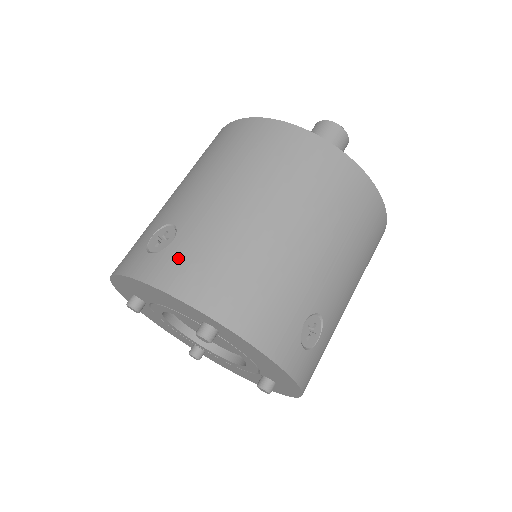
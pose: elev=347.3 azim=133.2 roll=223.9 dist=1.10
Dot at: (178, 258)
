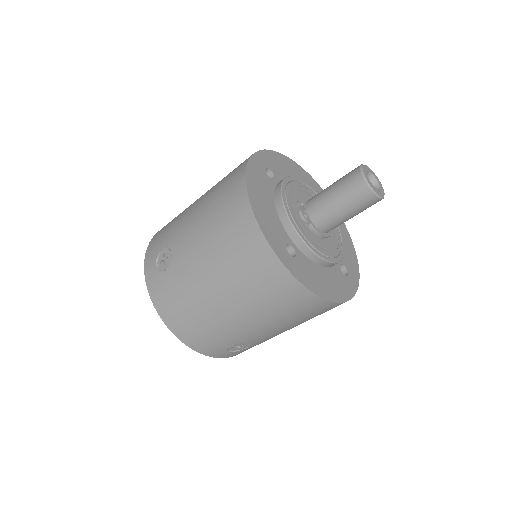
Dot at: (163, 286)
